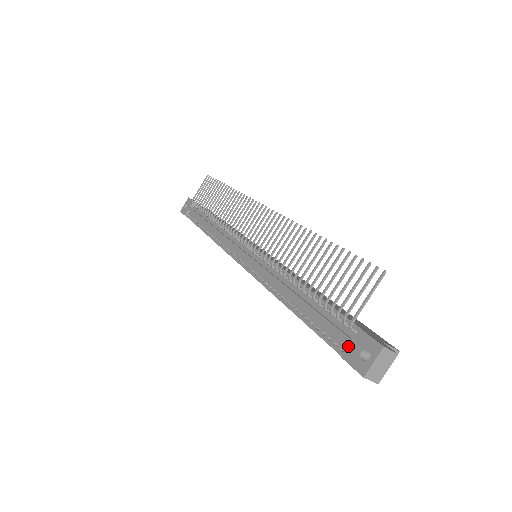
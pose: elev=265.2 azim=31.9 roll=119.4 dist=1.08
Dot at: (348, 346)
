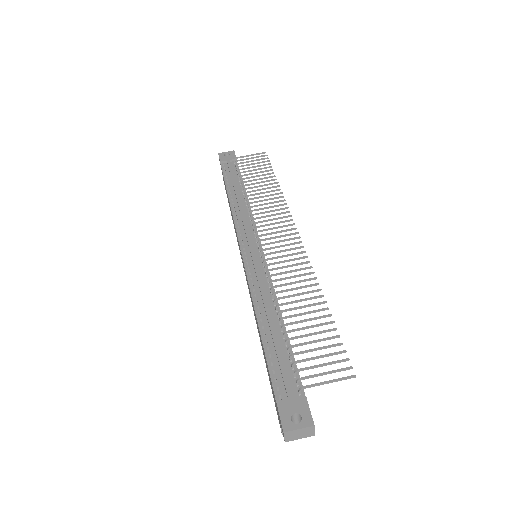
Dot at: (288, 400)
